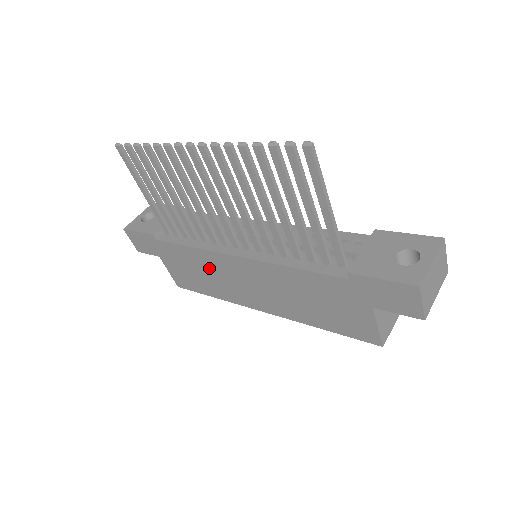
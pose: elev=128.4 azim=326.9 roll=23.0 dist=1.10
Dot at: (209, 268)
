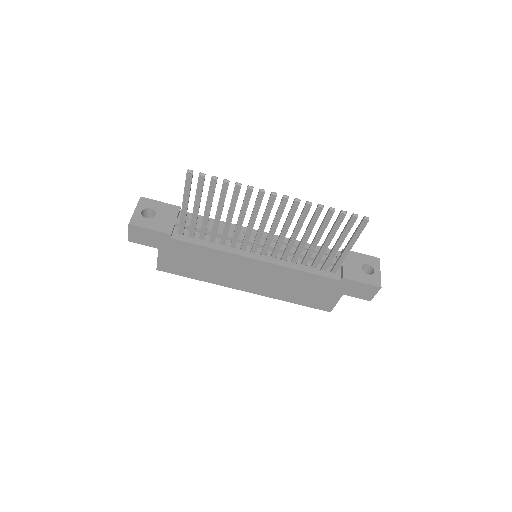
Dot at: (217, 263)
